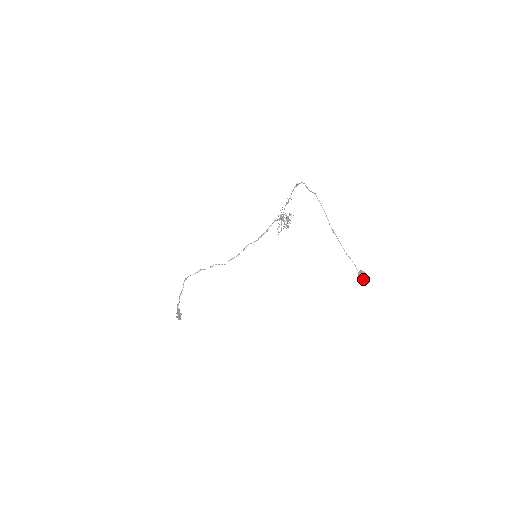
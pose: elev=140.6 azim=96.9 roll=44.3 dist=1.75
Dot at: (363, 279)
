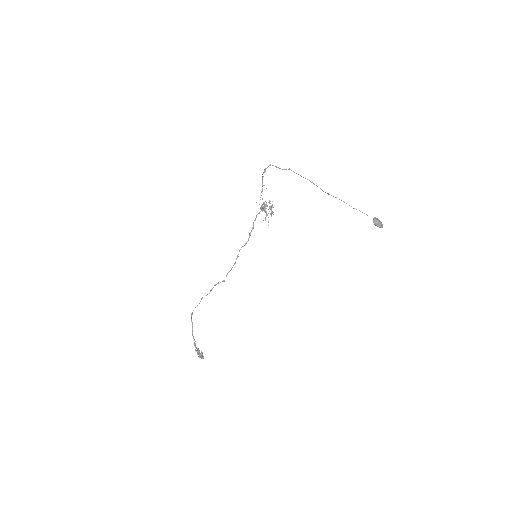
Dot at: (380, 224)
